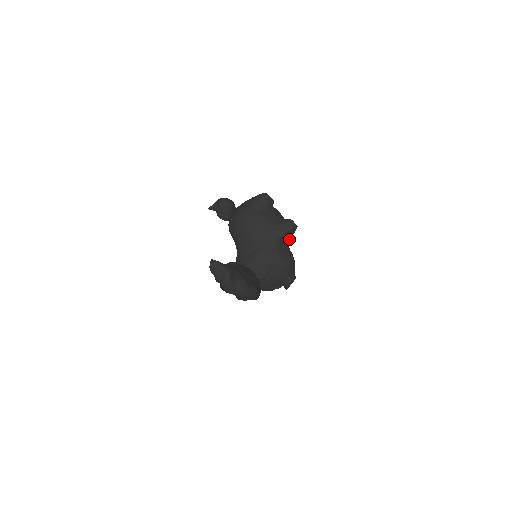
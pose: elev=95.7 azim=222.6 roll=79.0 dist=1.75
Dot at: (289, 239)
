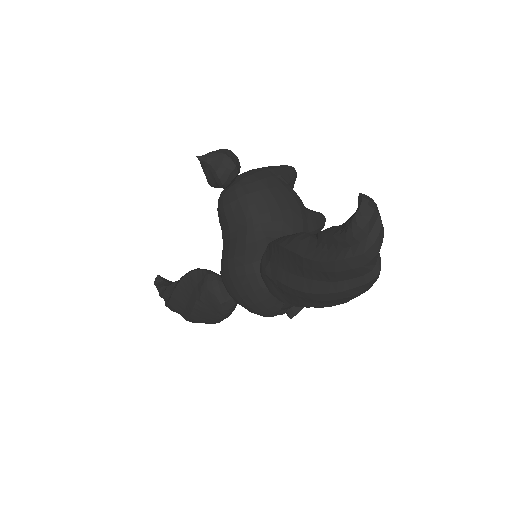
Dot at: occluded
